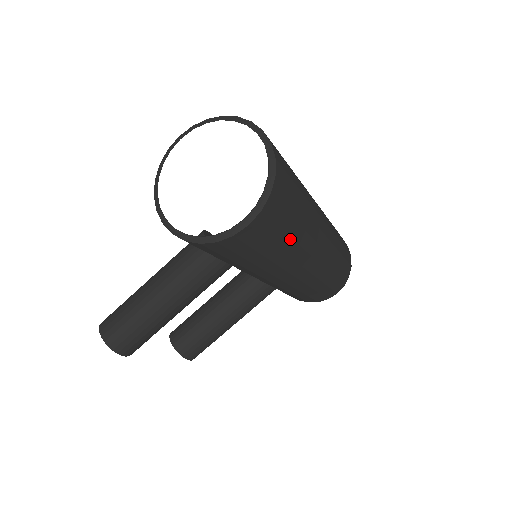
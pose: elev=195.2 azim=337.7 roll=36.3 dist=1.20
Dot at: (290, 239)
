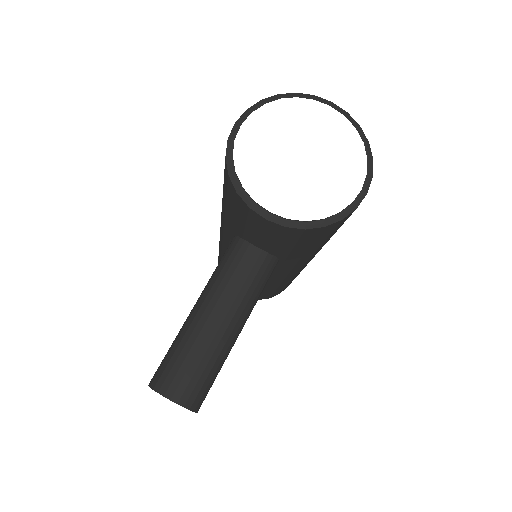
Dot at: occluded
